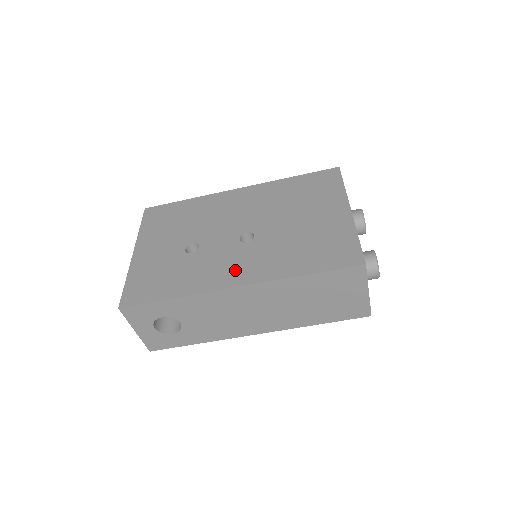
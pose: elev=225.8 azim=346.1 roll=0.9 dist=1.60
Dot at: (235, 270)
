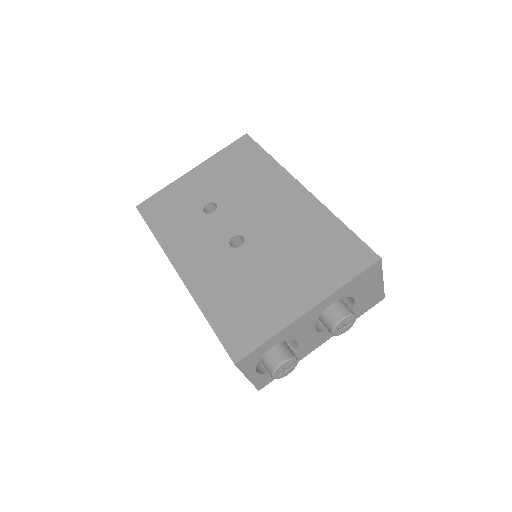
Dot at: (195, 259)
